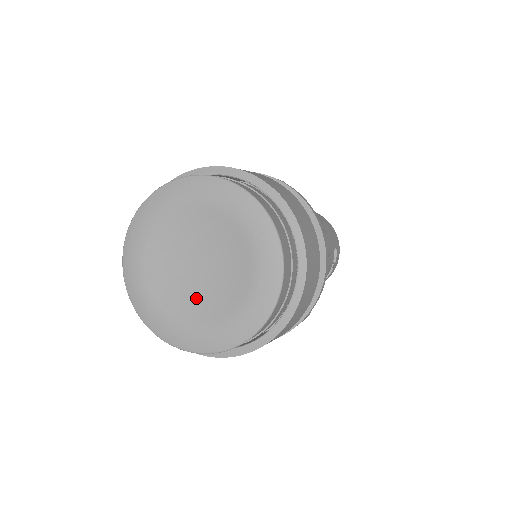
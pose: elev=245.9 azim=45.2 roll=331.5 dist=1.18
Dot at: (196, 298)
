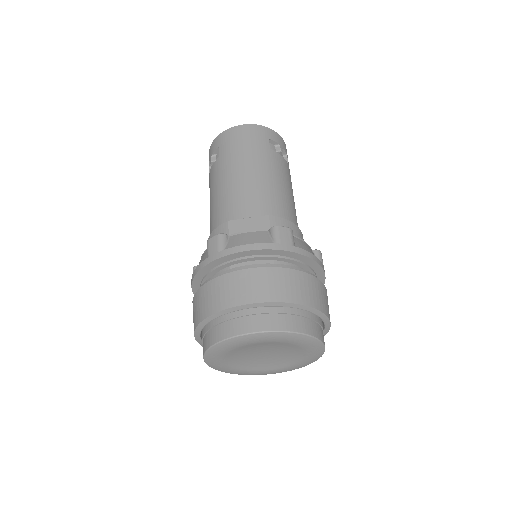
Dot at: (282, 359)
